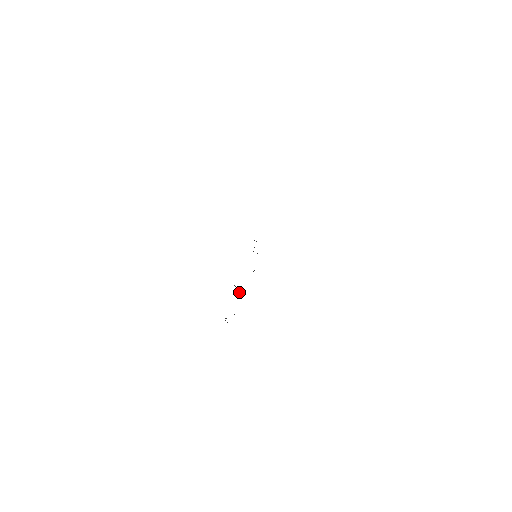
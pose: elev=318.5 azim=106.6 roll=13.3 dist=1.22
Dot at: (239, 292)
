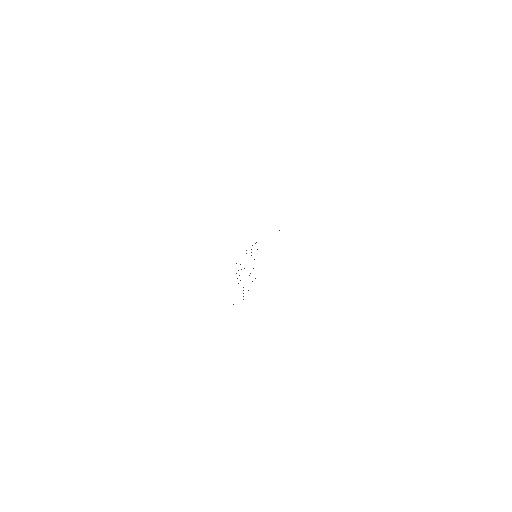
Dot at: occluded
